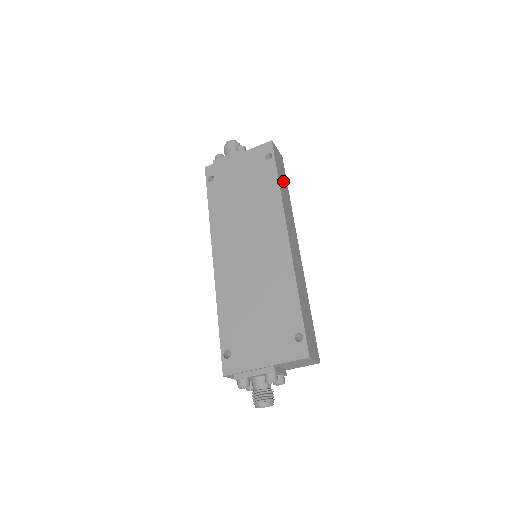
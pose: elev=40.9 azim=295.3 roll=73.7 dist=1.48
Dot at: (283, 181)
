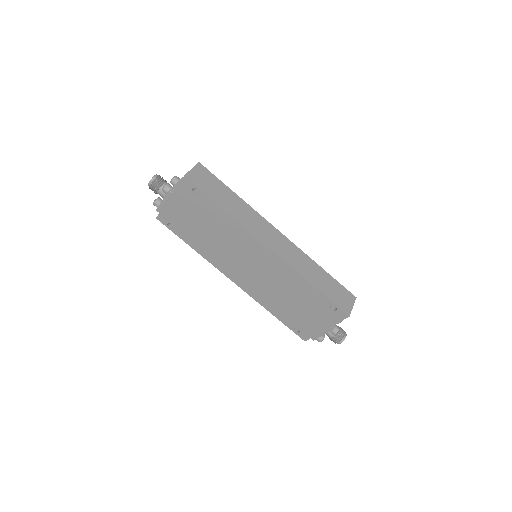
Dot at: (223, 195)
